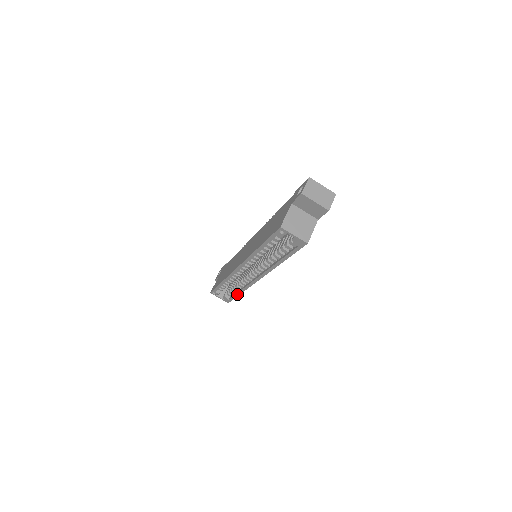
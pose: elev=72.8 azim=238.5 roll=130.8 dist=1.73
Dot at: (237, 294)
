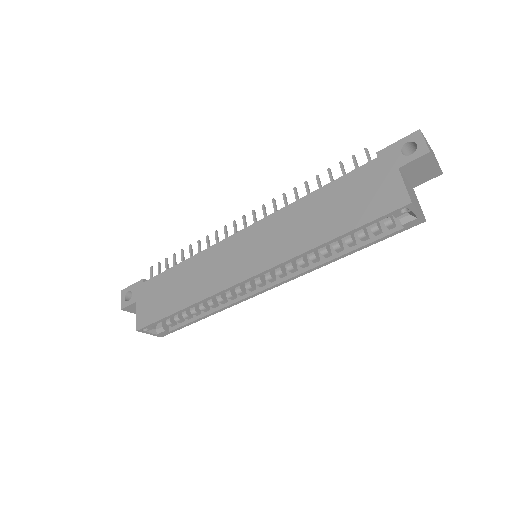
Dot at: (198, 319)
